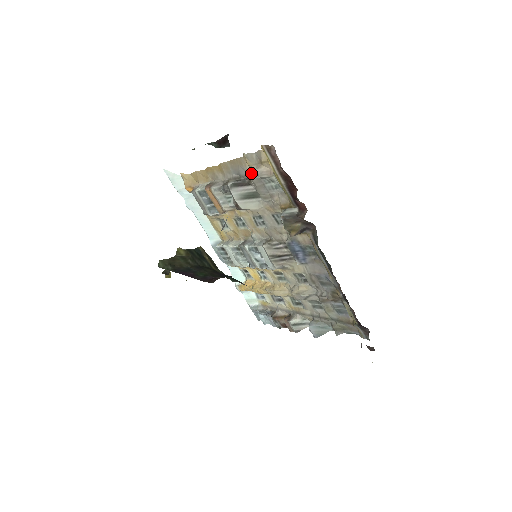
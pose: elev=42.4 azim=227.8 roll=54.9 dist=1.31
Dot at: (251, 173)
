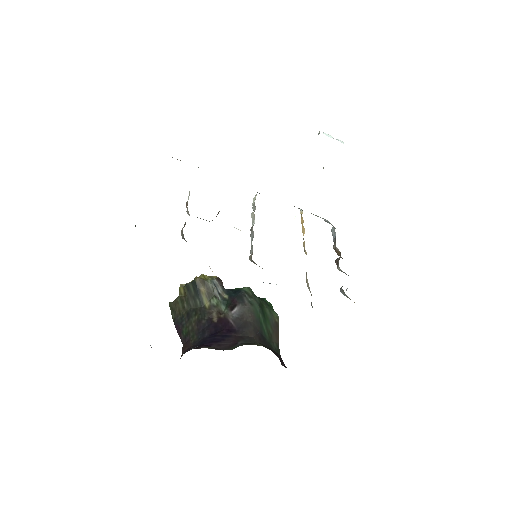
Dot at: occluded
